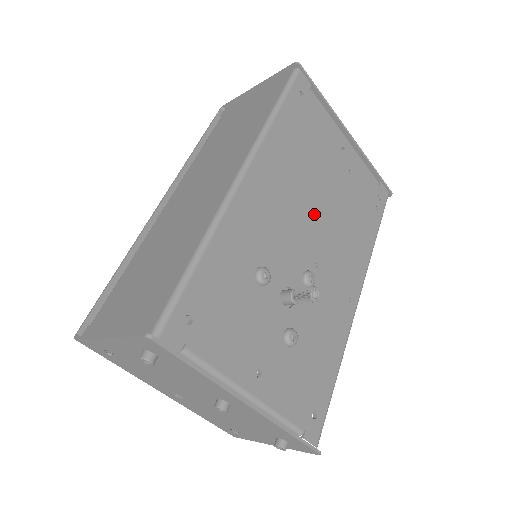
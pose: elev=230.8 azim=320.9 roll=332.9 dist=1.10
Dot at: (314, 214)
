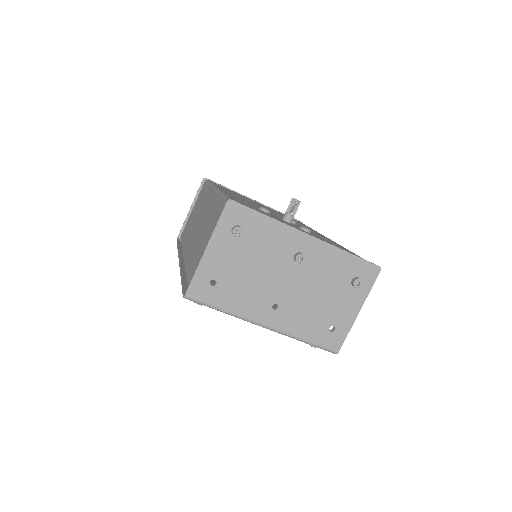
Dot at: occluded
